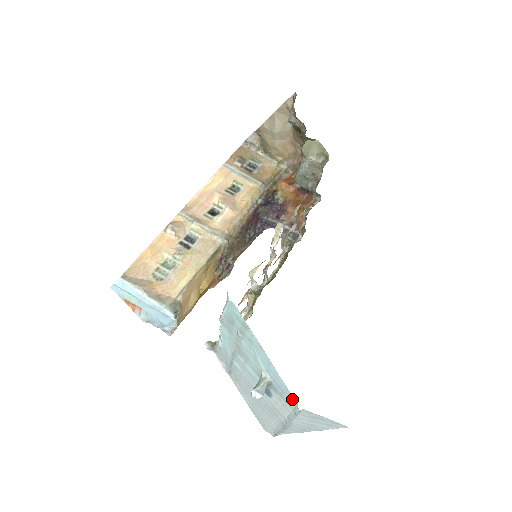
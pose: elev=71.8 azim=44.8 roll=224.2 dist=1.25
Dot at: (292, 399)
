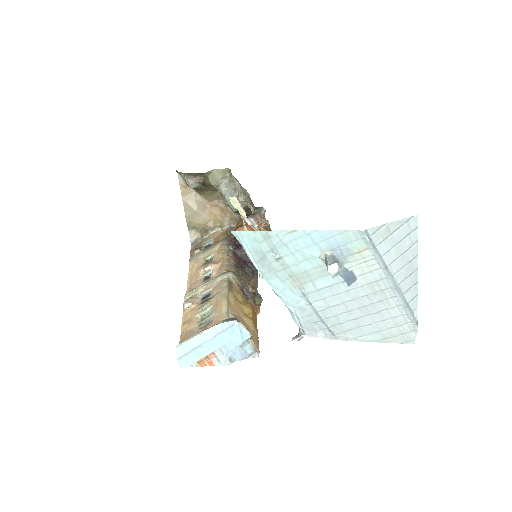
Dot at: (352, 235)
